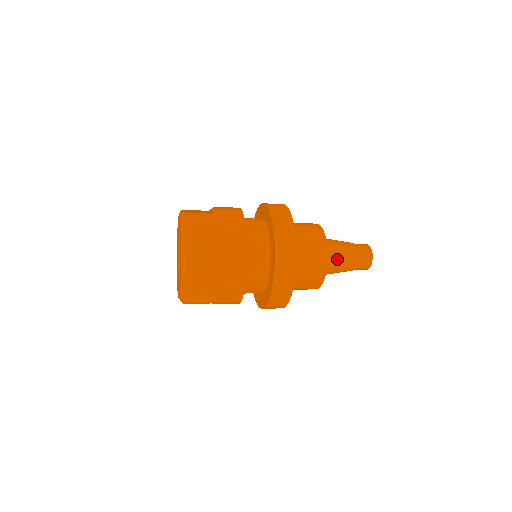
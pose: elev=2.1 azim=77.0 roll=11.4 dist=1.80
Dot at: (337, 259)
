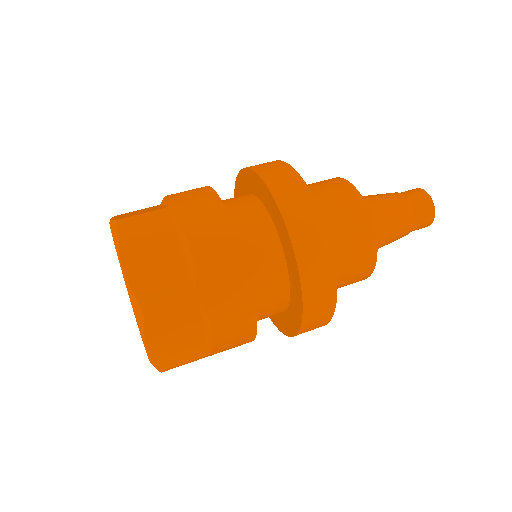
Dot at: occluded
